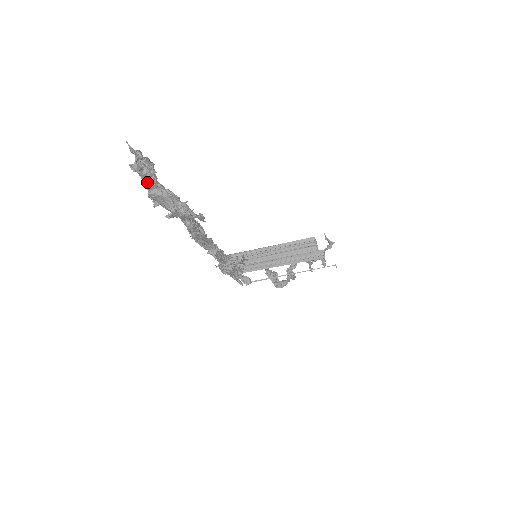
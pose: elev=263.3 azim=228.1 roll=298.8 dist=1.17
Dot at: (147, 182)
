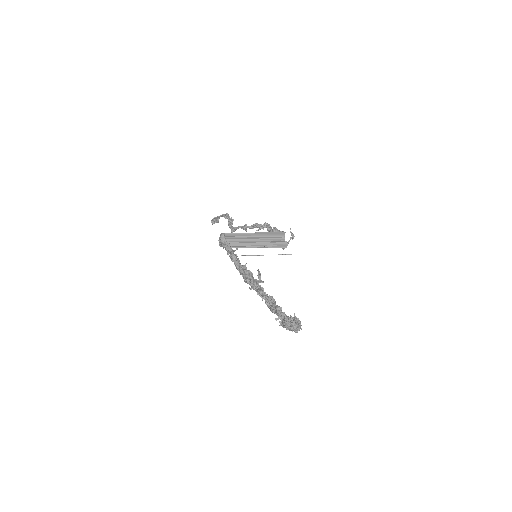
Dot at: (293, 330)
